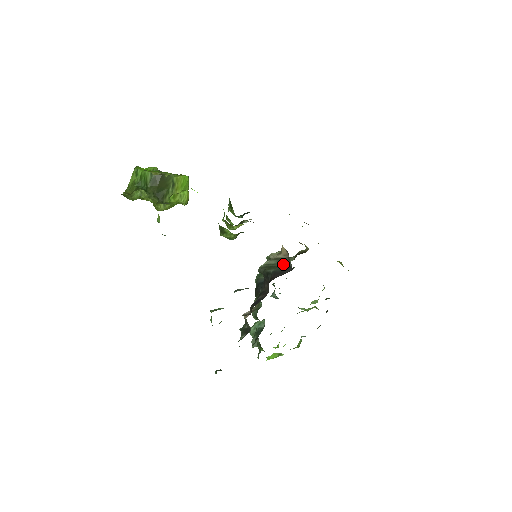
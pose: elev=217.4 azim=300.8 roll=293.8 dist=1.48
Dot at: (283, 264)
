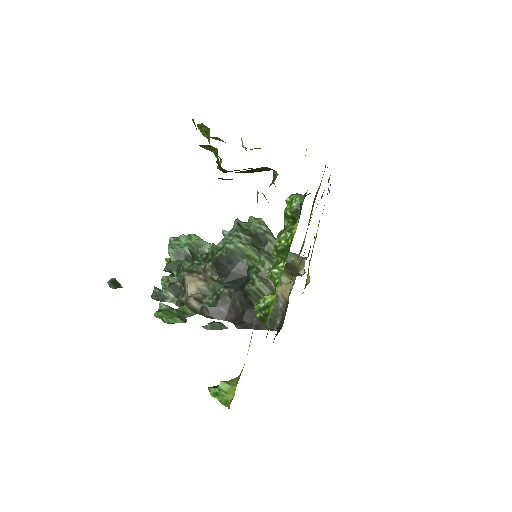
Dot at: (273, 311)
